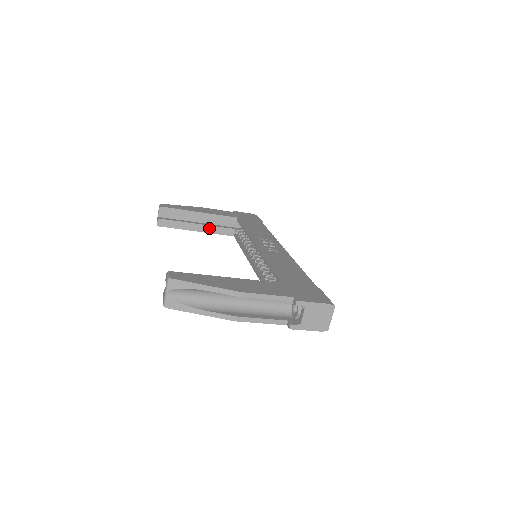
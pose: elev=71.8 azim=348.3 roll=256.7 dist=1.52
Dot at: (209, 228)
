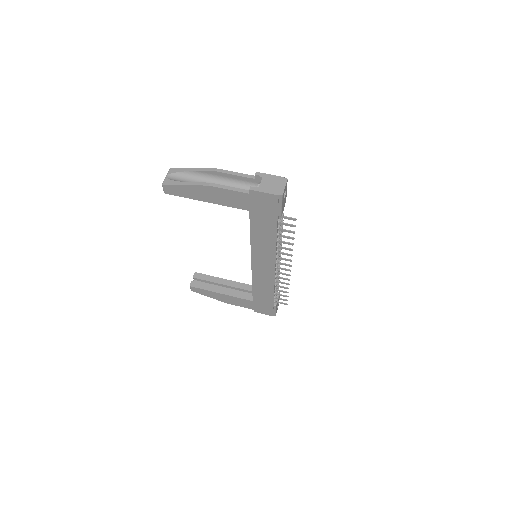
Dot at: (232, 292)
